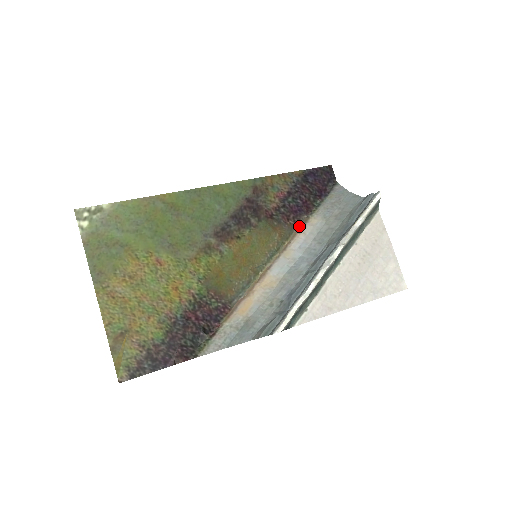
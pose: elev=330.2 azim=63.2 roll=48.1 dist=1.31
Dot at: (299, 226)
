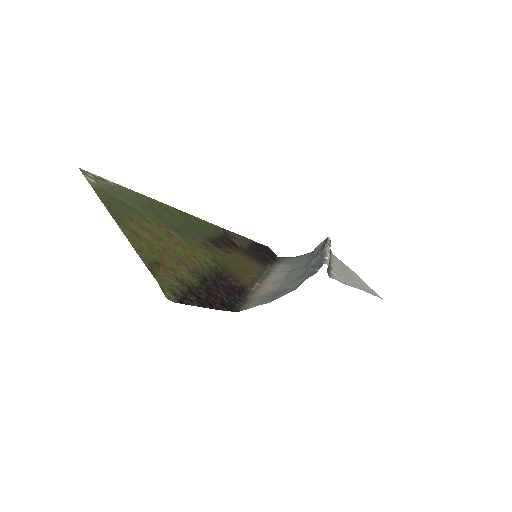
Dot at: (269, 267)
